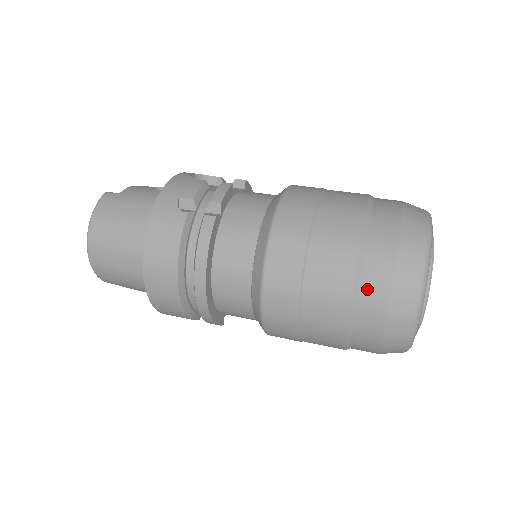
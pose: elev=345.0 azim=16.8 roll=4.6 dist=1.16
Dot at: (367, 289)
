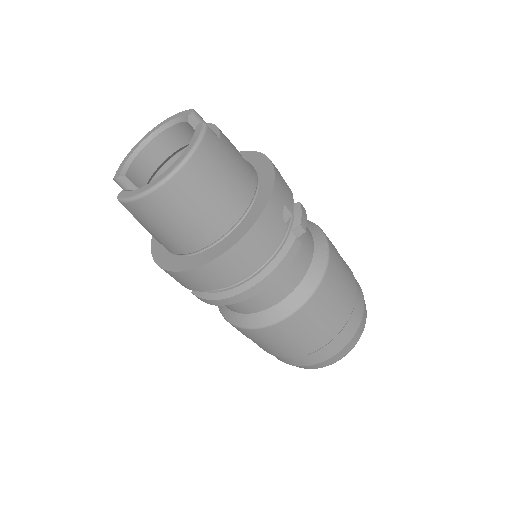
Dot at: (337, 341)
